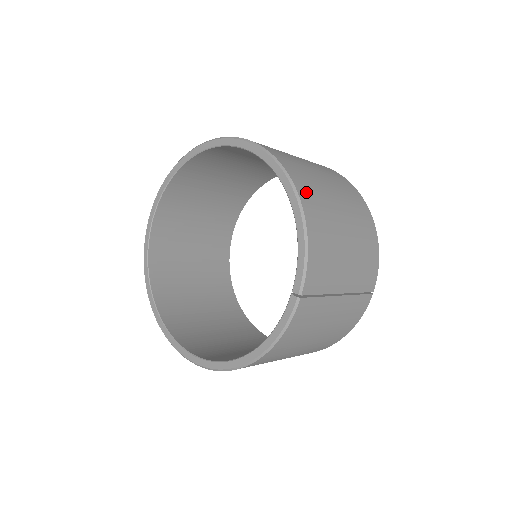
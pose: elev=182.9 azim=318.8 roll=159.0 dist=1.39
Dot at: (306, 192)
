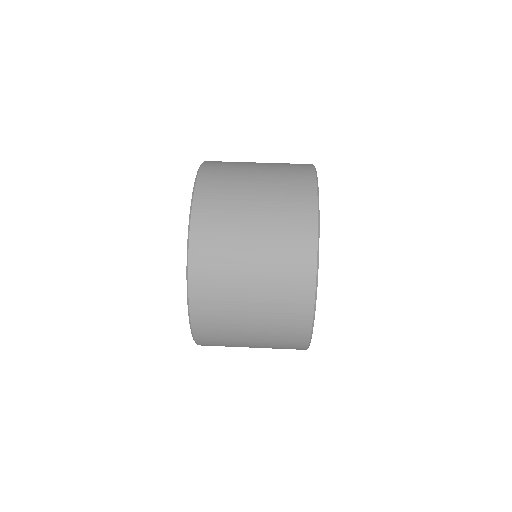
Dot at: (208, 343)
